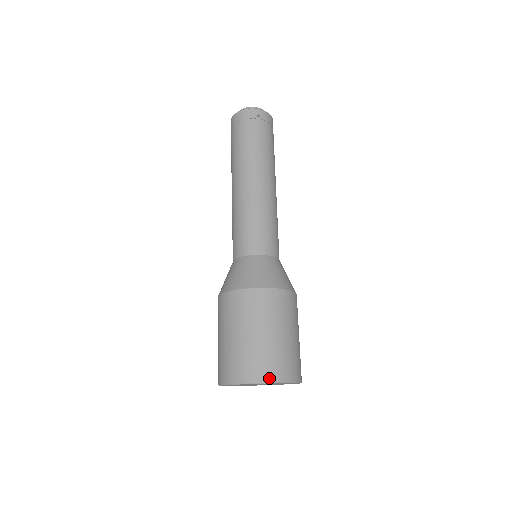
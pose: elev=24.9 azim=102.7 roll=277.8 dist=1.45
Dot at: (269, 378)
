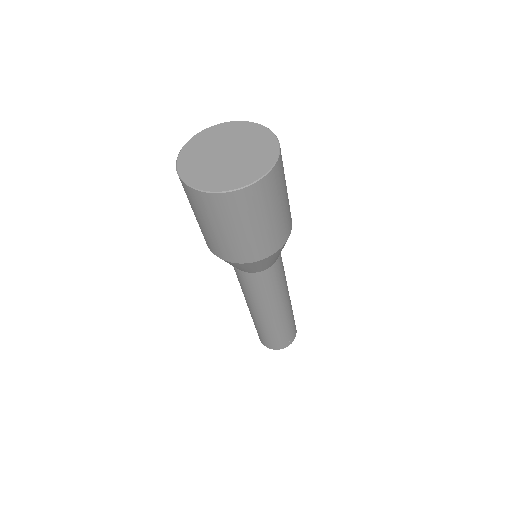
Dot at: occluded
